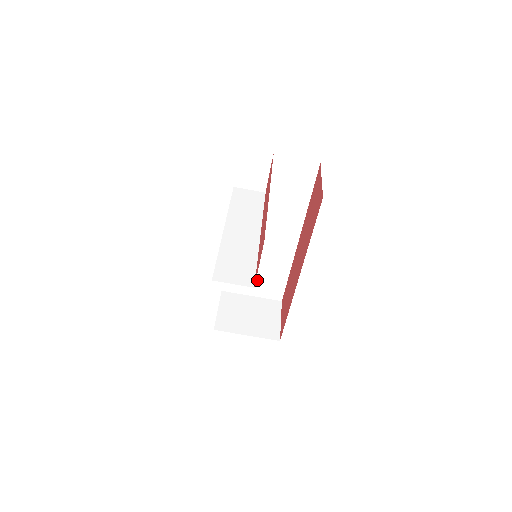
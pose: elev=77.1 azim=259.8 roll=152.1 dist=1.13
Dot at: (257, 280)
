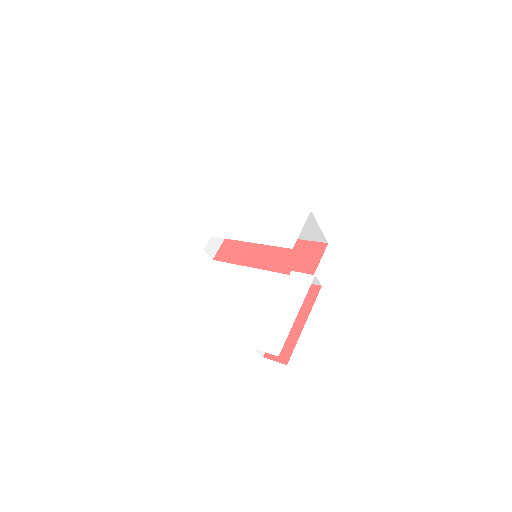
Dot at: occluded
